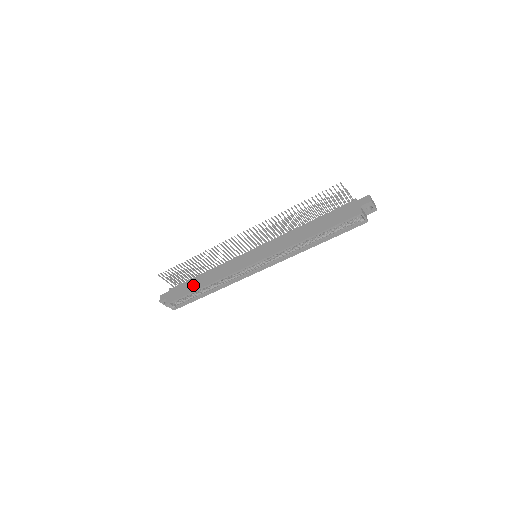
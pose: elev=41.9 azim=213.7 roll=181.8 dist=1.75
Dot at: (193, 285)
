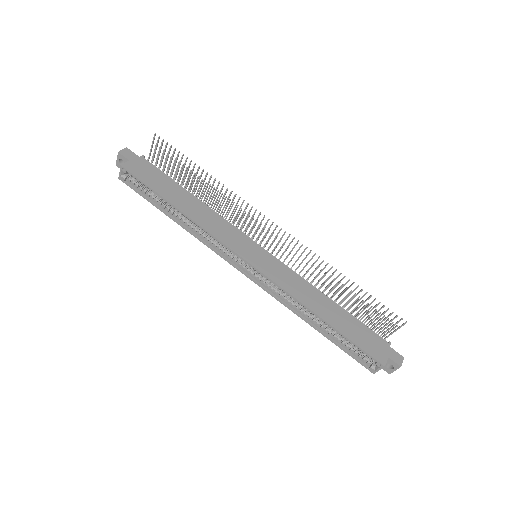
Dot at: (170, 191)
